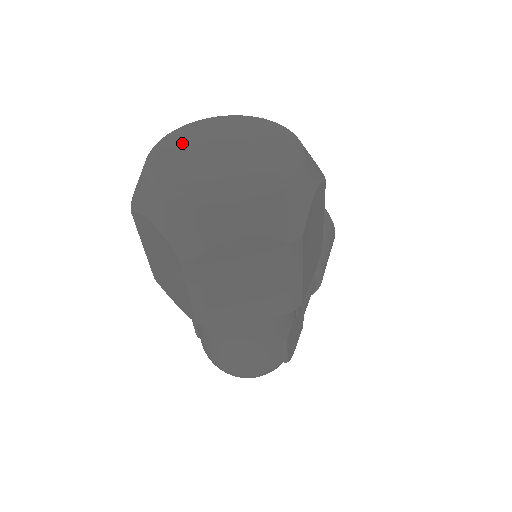
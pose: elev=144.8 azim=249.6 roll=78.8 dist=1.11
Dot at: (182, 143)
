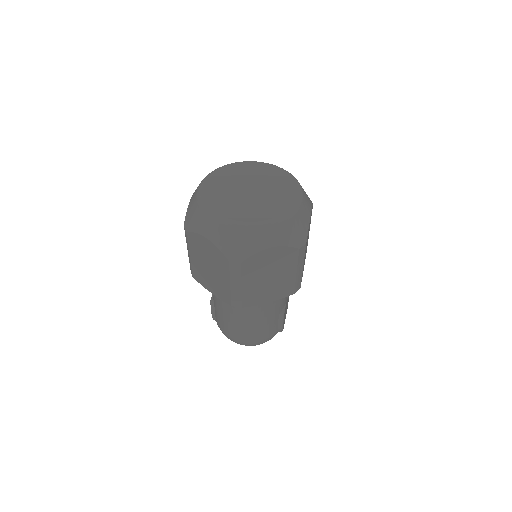
Dot at: (219, 184)
